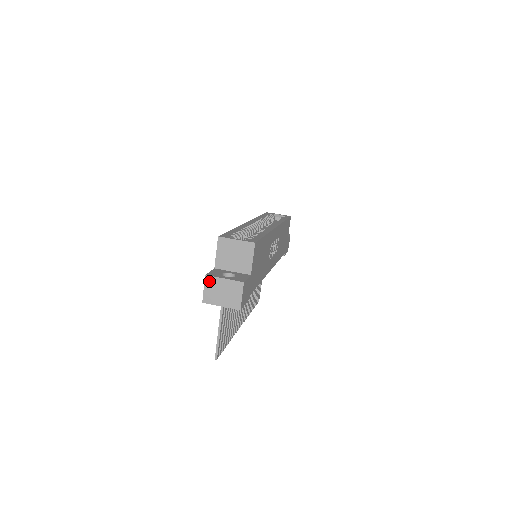
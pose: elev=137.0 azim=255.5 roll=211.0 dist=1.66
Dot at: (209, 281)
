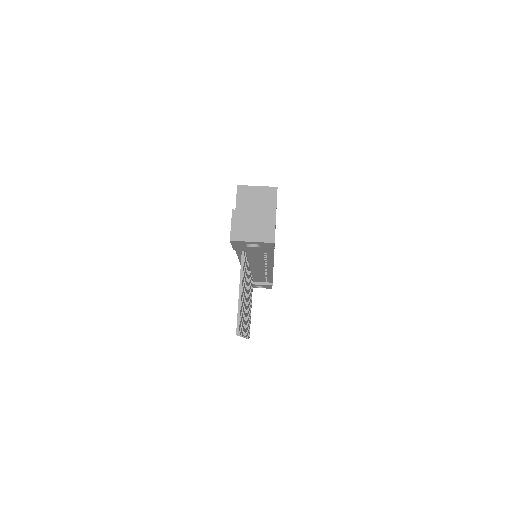
Dot at: (237, 215)
